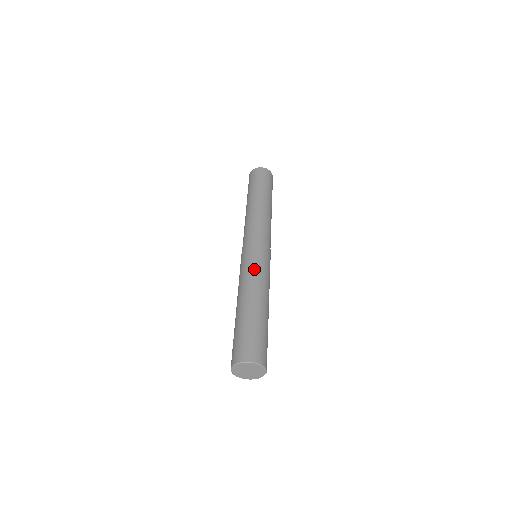
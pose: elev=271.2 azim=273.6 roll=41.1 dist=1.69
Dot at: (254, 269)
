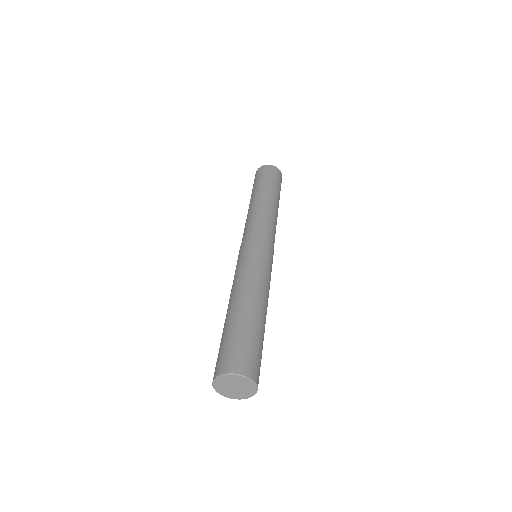
Dot at: (263, 271)
